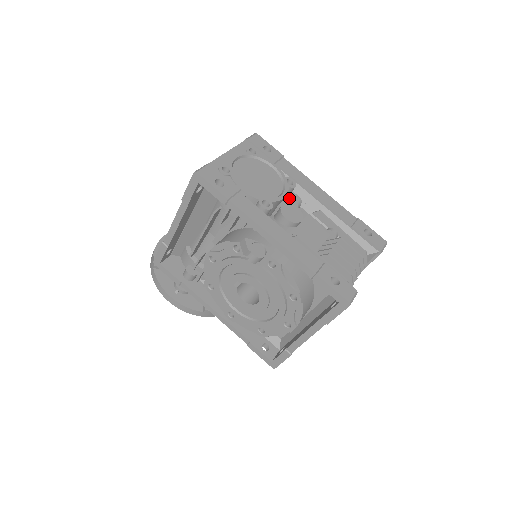
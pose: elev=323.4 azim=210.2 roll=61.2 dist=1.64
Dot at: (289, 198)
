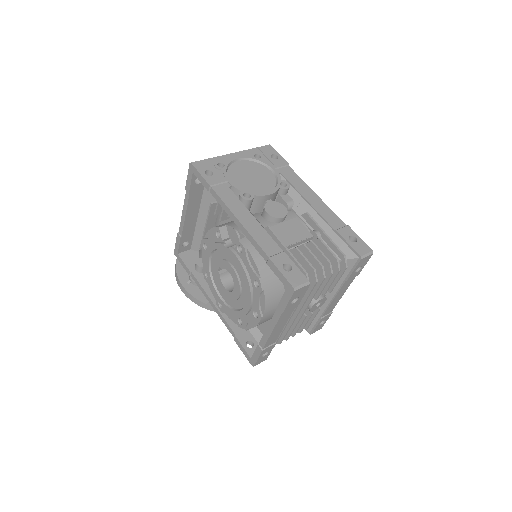
Dot at: (281, 199)
